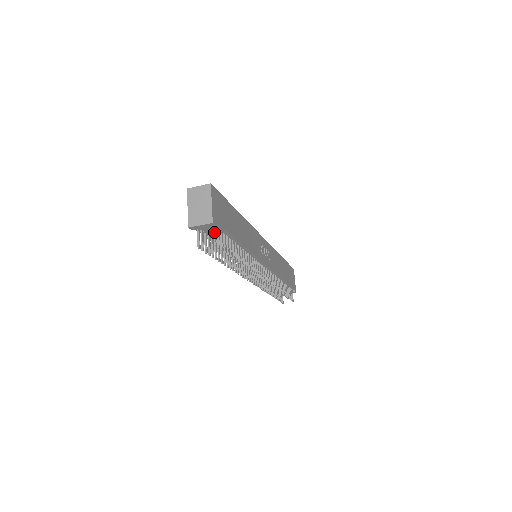
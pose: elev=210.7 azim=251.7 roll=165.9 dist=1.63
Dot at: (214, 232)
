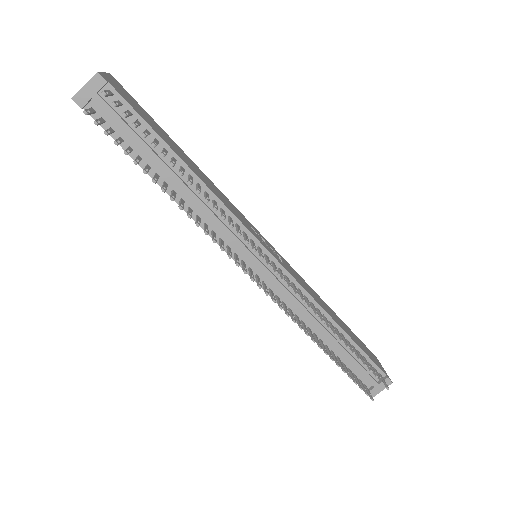
Dot at: (106, 91)
